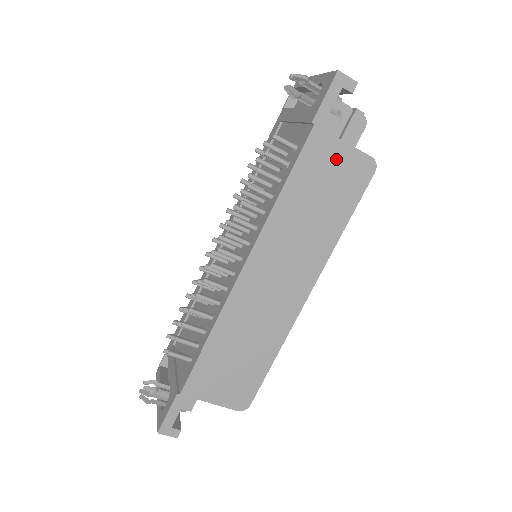
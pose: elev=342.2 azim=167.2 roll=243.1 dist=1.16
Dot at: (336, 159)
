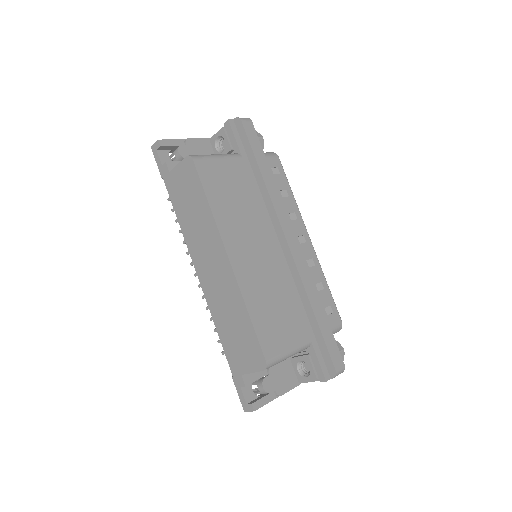
Dot at: (179, 179)
